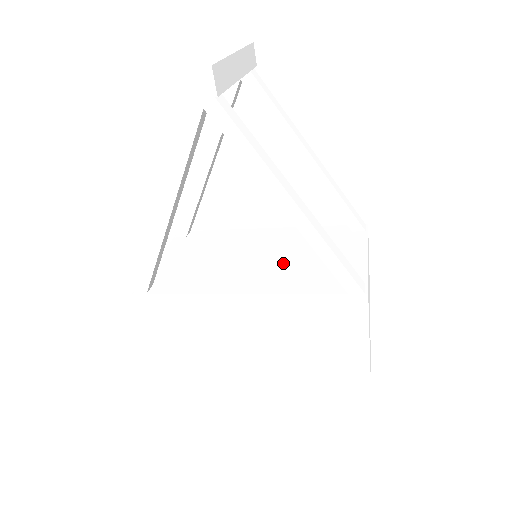
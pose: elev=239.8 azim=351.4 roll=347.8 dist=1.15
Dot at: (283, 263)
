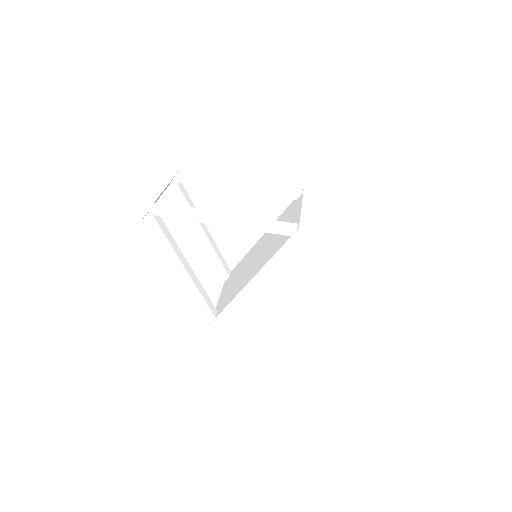
Dot at: (267, 248)
